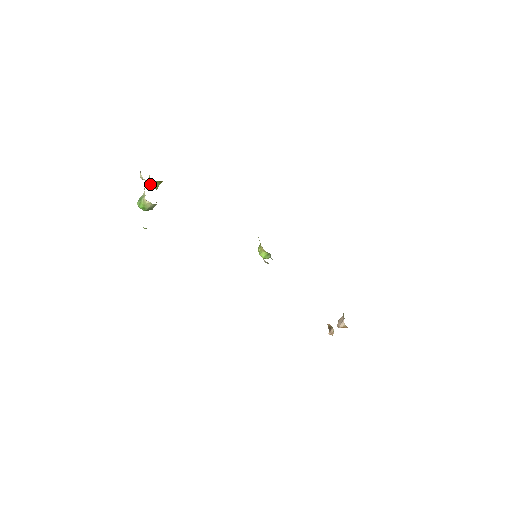
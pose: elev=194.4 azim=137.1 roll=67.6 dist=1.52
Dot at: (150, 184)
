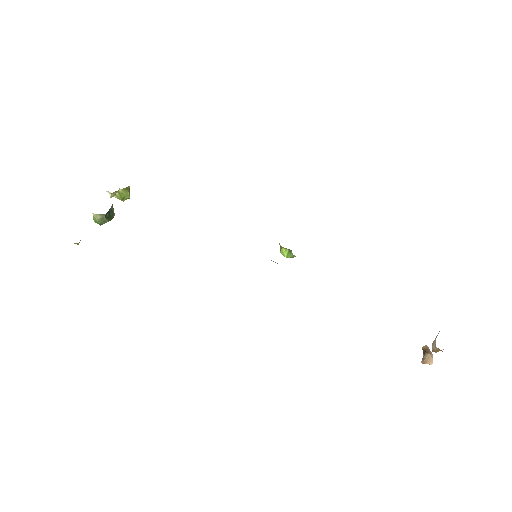
Dot at: (110, 194)
